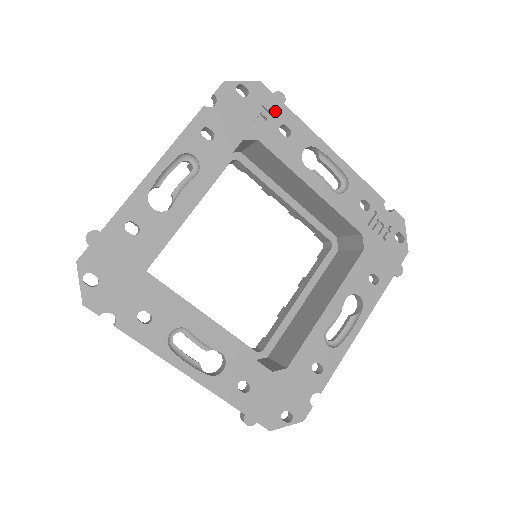
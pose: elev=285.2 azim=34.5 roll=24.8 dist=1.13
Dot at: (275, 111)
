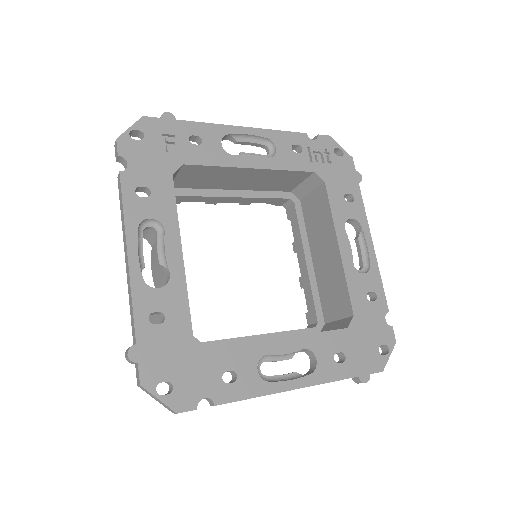
Dot at: (175, 131)
